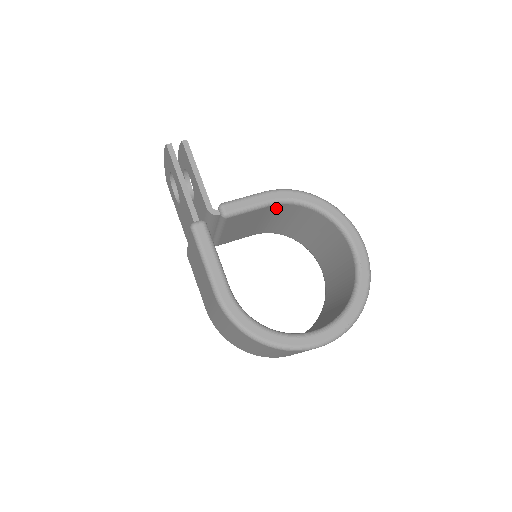
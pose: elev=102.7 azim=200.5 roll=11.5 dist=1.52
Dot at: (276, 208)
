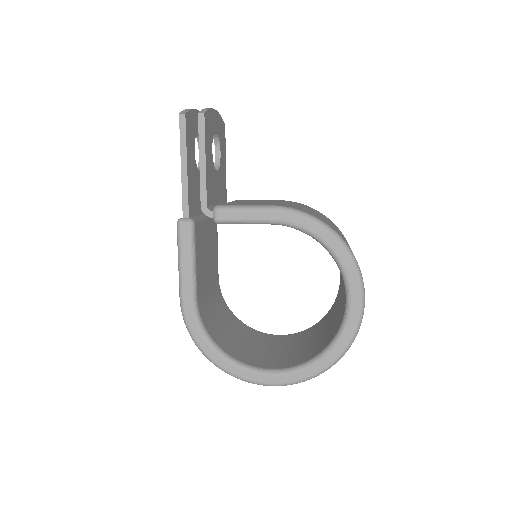
Dot at: occluded
